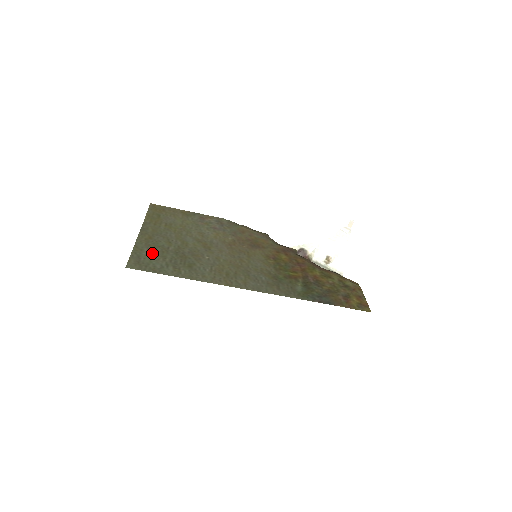
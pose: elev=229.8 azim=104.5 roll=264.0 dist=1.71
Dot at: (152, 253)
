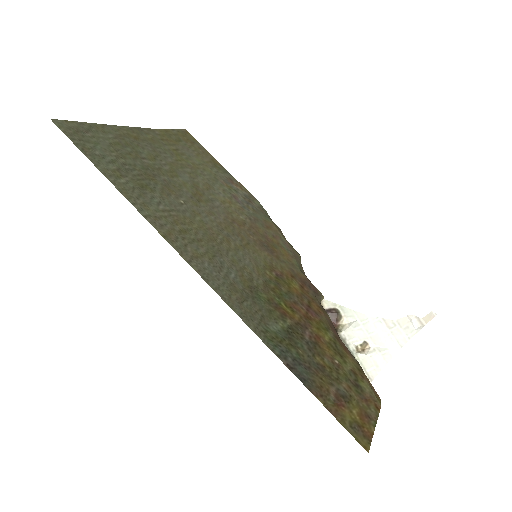
Dot at: (113, 143)
